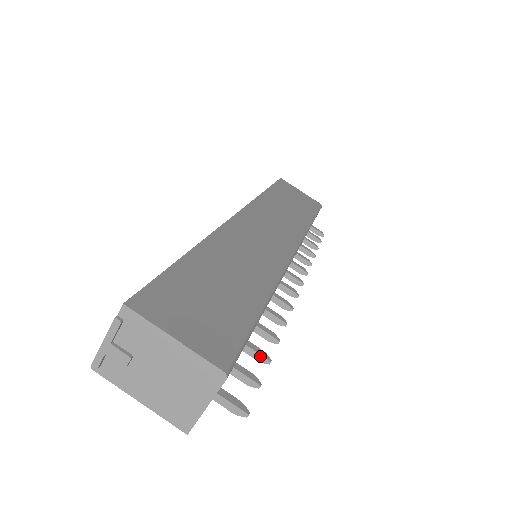
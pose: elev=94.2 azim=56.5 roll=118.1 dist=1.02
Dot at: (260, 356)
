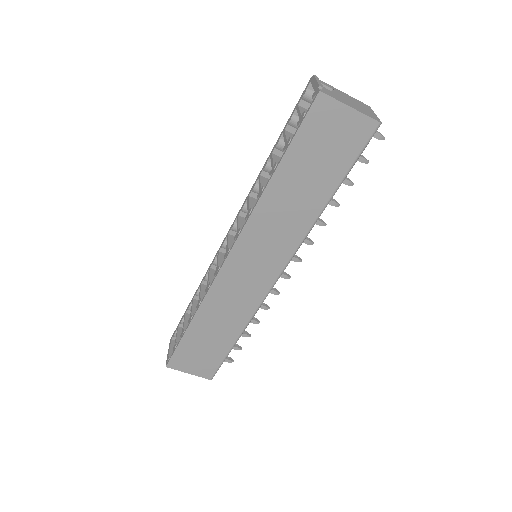
Dot at: (244, 336)
